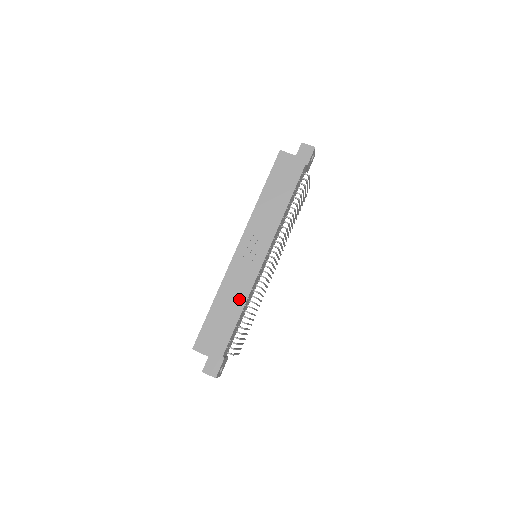
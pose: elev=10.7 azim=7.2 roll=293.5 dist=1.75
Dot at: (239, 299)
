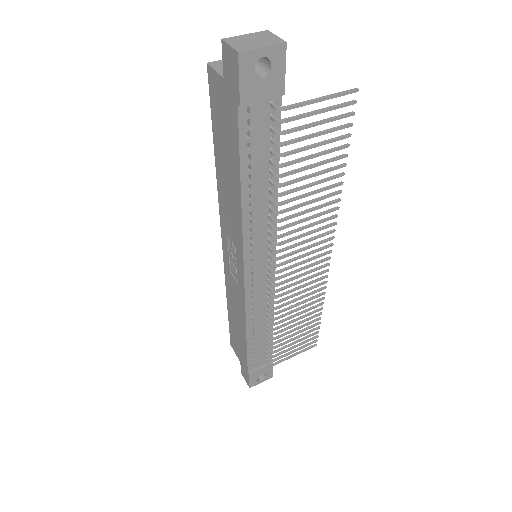
Dot at: (241, 318)
